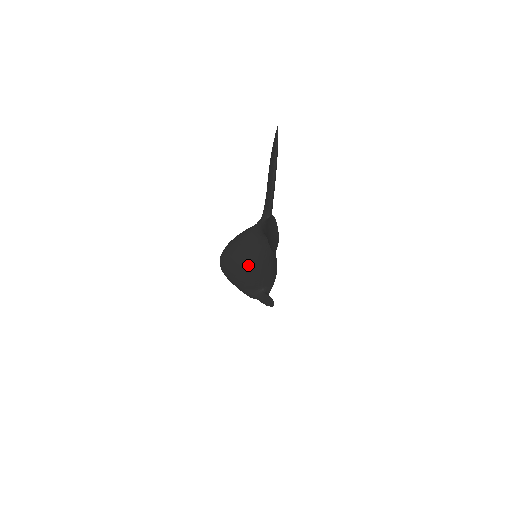
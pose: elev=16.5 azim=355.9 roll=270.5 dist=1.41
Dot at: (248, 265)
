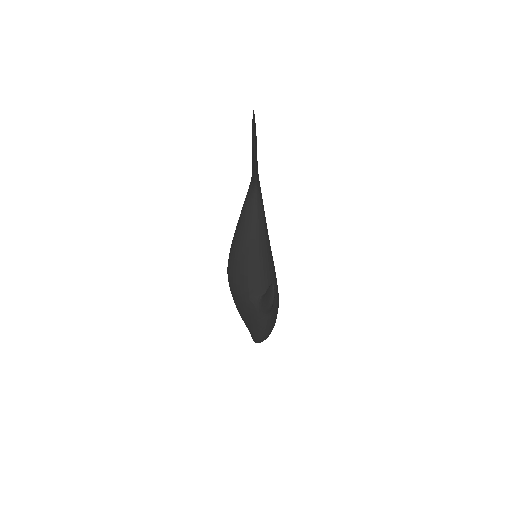
Dot at: (248, 241)
